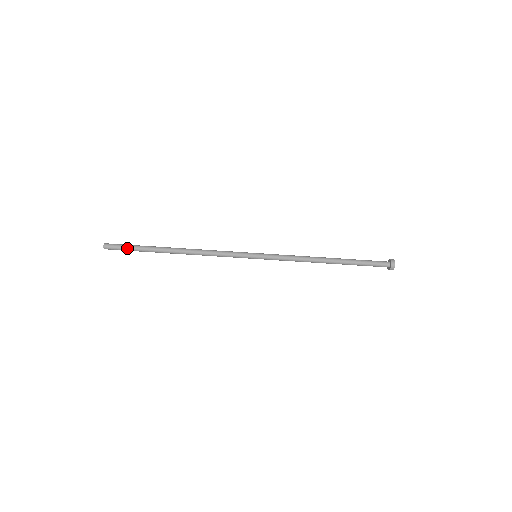
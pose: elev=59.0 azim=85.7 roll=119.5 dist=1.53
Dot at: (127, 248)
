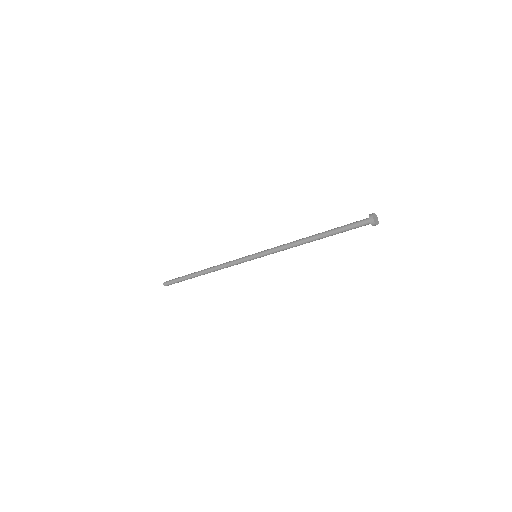
Dot at: (175, 280)
